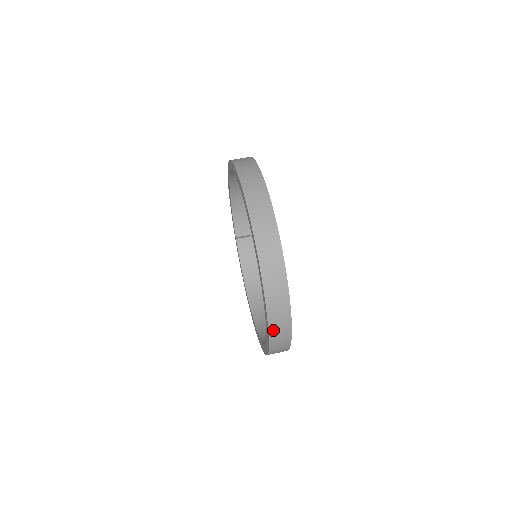
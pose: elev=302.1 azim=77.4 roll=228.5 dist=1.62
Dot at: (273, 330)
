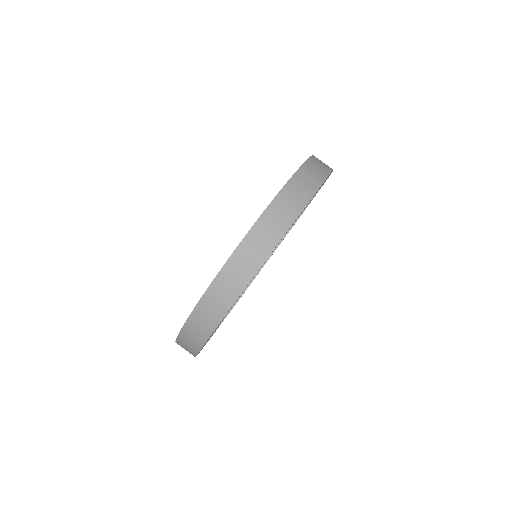
Dot at: occluded
